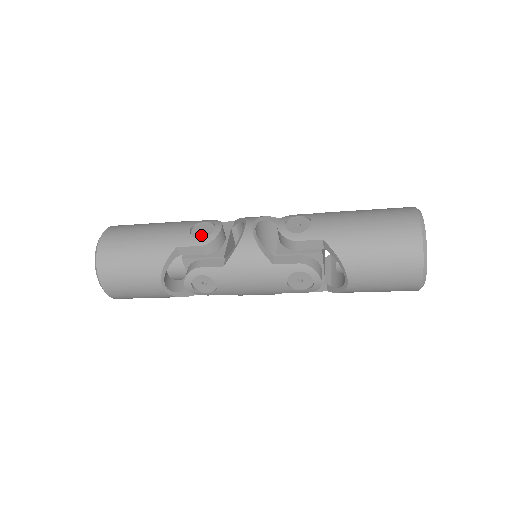
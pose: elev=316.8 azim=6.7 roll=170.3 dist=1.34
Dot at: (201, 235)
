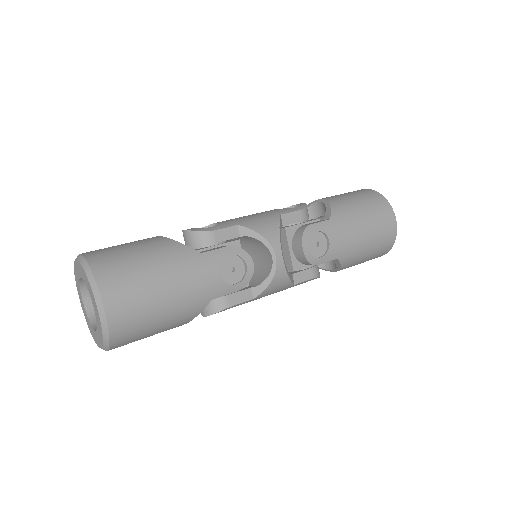
Dot at: (233, 277)
